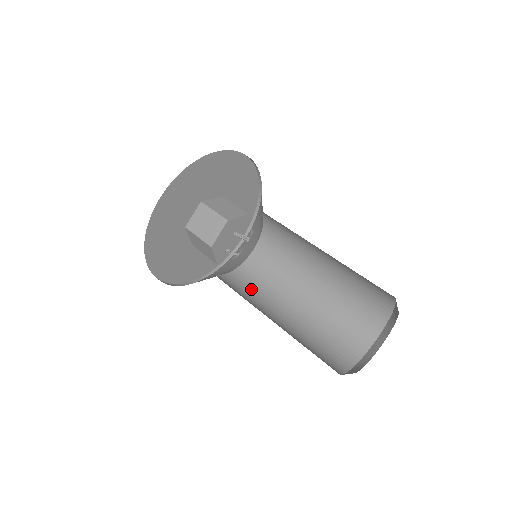
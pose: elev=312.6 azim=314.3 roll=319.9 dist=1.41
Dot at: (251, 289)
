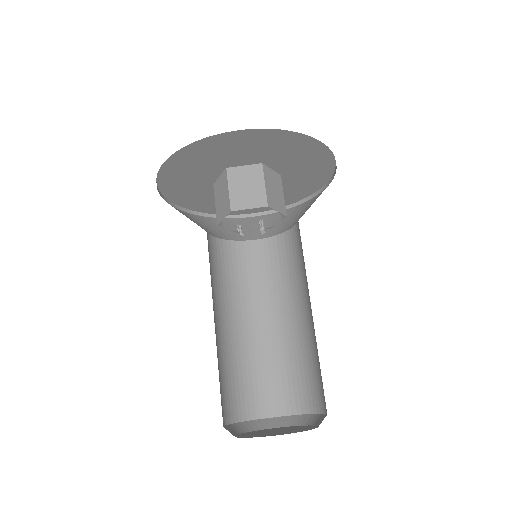
Dot at: (221, 272)
